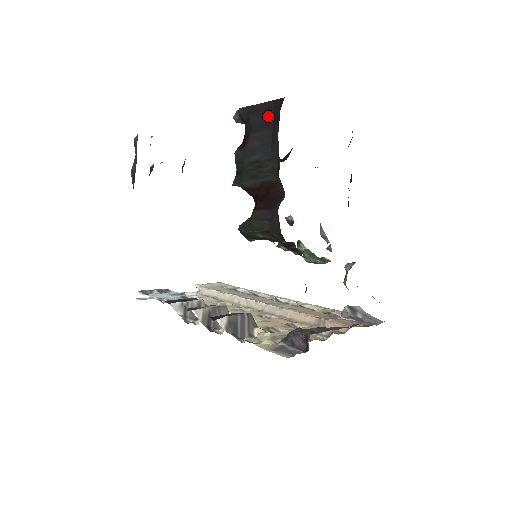
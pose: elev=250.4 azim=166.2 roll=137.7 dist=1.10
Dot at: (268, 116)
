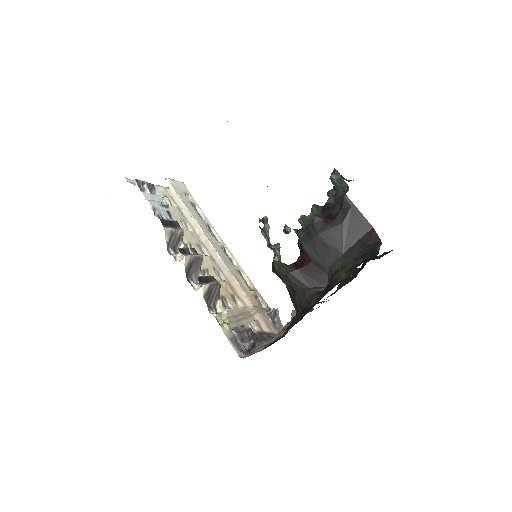
Dot at: (360, 231)
